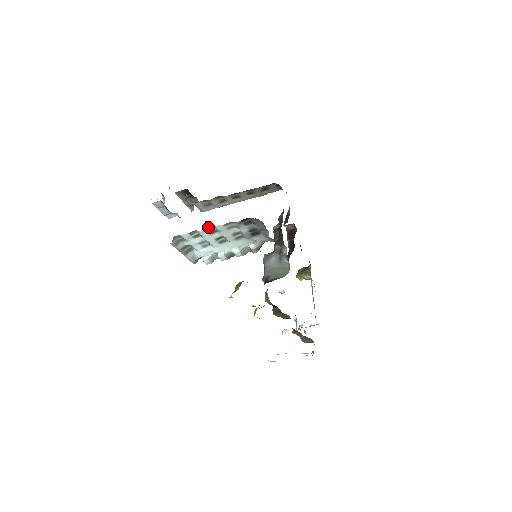
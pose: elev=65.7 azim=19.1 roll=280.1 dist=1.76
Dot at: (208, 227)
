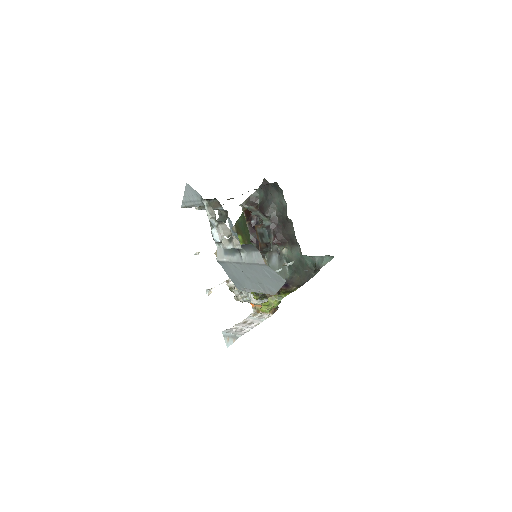
Dot at: occluded
